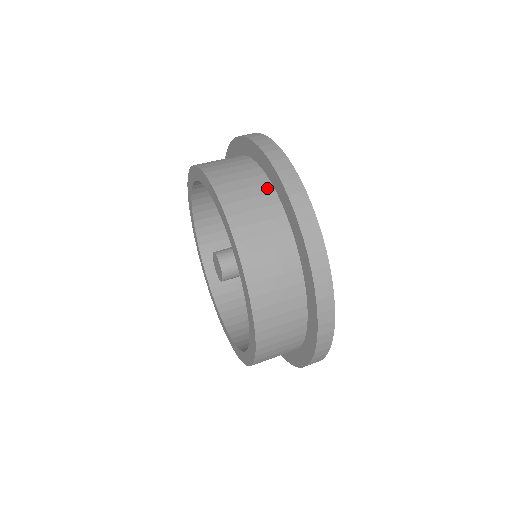
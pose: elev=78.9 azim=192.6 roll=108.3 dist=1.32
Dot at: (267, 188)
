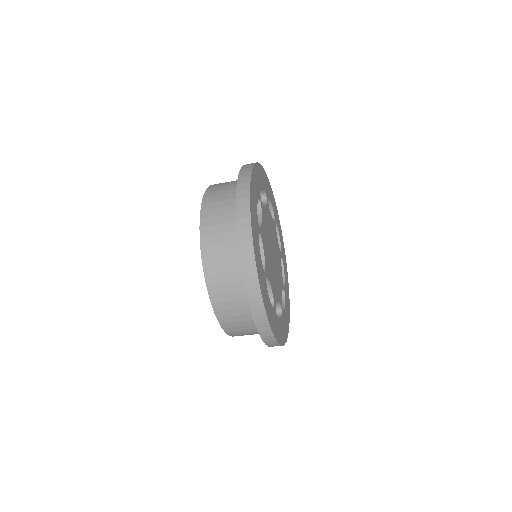
Dot at: (236, 236)
